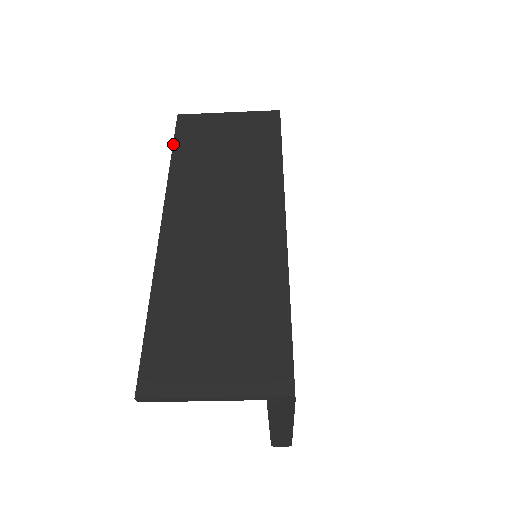
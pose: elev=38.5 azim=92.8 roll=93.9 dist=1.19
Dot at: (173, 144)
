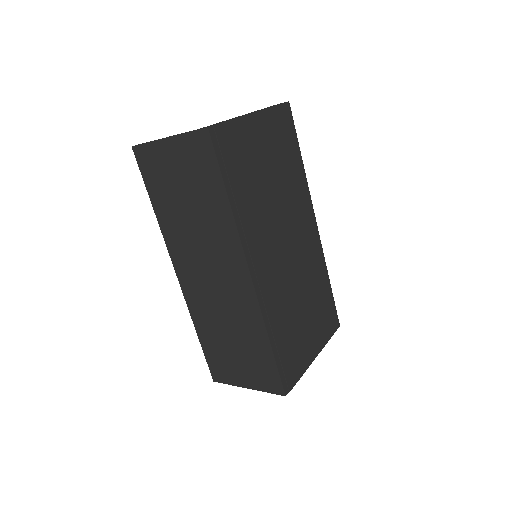
Dot at: (146, 189)
